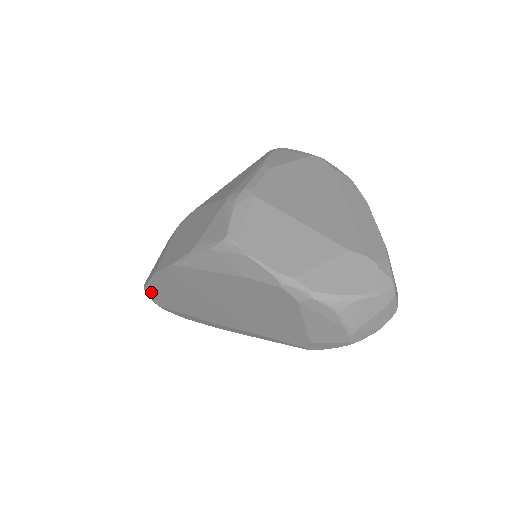
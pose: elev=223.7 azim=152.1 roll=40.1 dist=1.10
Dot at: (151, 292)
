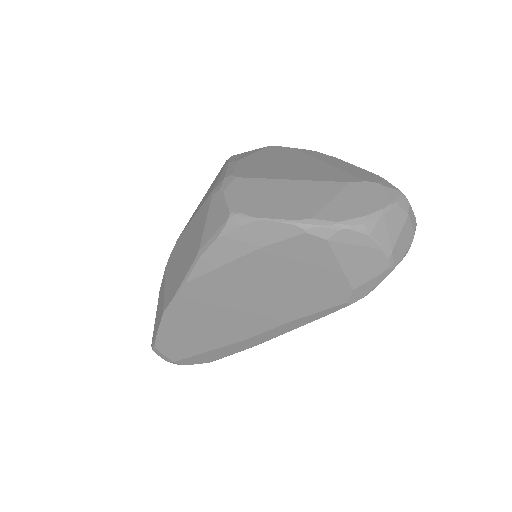
Dot at: (163, 346)
